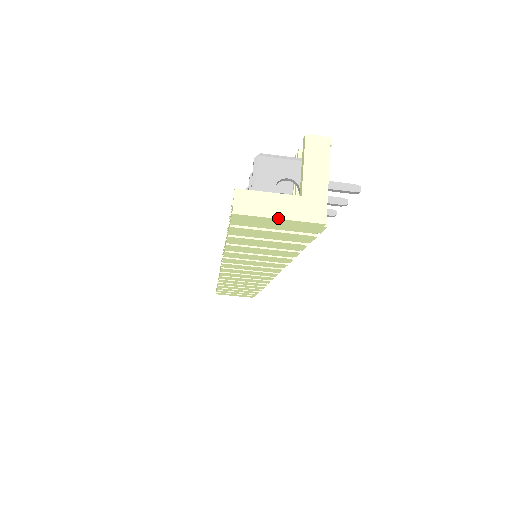
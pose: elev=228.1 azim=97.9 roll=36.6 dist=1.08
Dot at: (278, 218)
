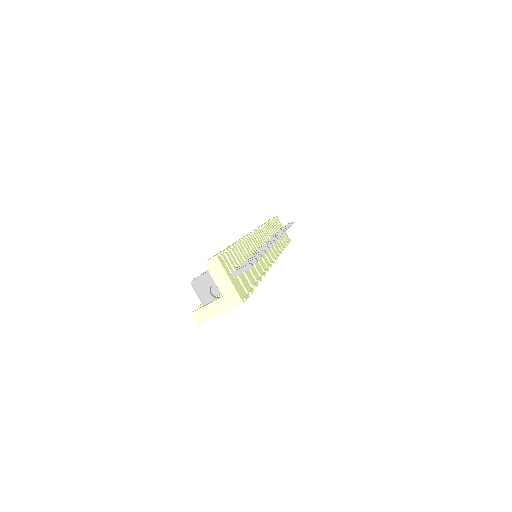
Dot at: occluded
